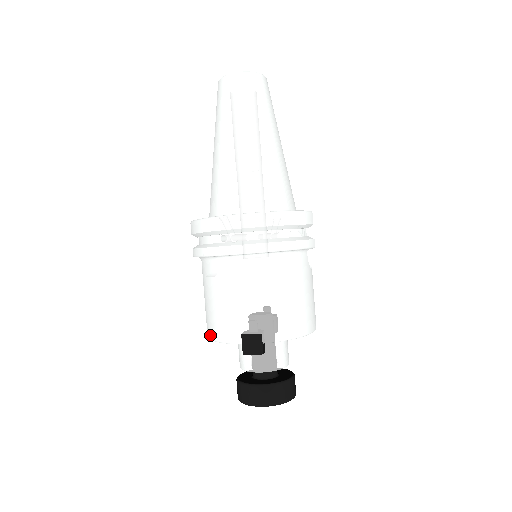
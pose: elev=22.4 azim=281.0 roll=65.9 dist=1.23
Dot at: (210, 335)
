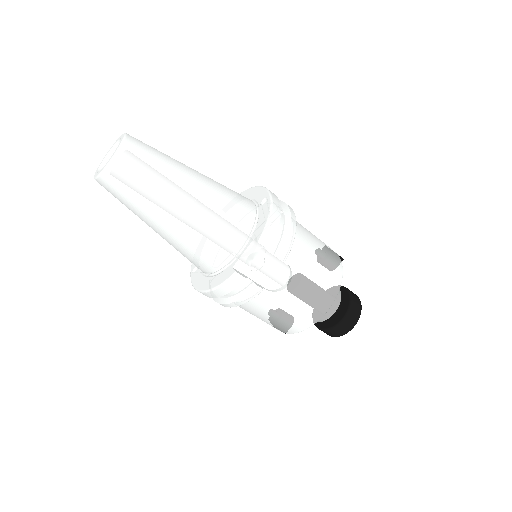
Dot at: occluded
